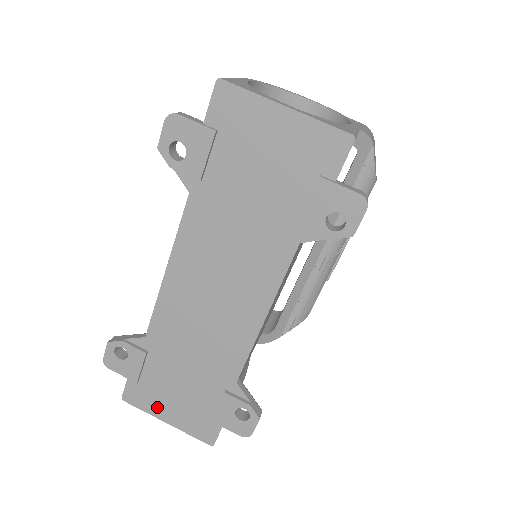
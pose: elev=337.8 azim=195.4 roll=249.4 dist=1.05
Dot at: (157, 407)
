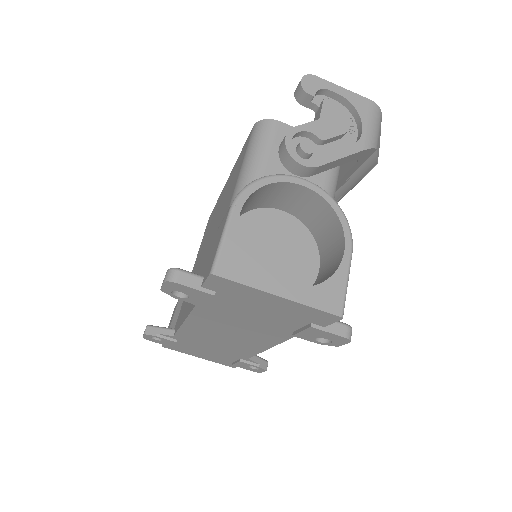
Dot at: (190, 353)
